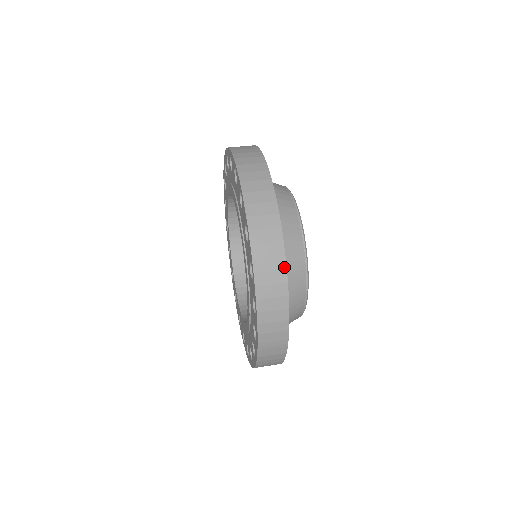
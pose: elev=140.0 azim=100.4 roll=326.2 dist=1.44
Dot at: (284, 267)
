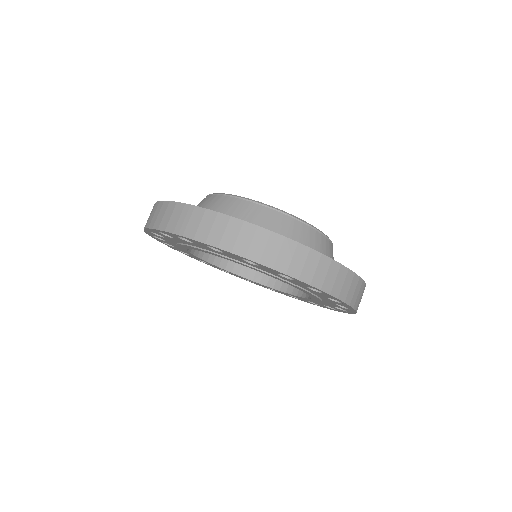
Dot at: occluded
